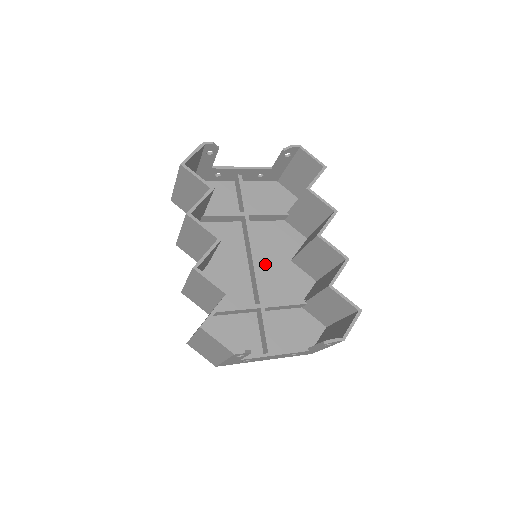
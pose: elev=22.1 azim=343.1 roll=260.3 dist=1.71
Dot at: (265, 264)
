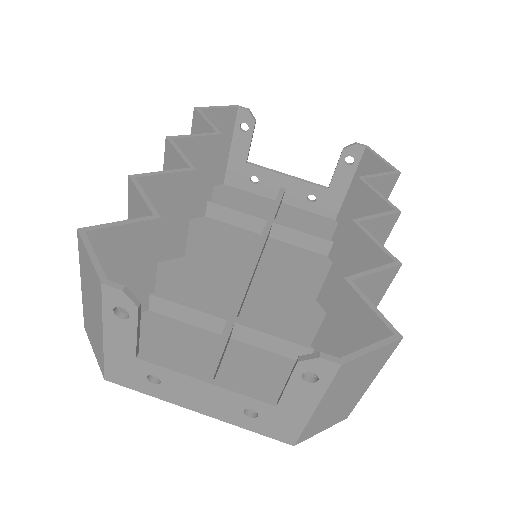
Dot at: (272, 288)
